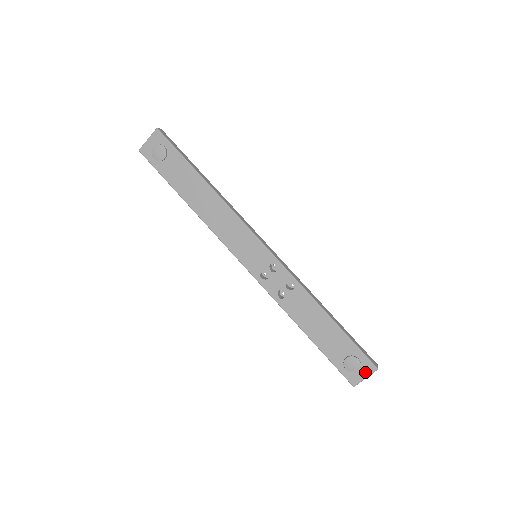
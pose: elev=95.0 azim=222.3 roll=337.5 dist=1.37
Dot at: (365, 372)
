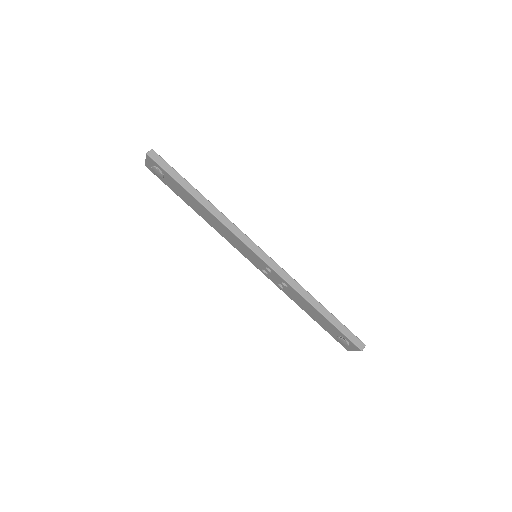
Dot at: (353, 348)
